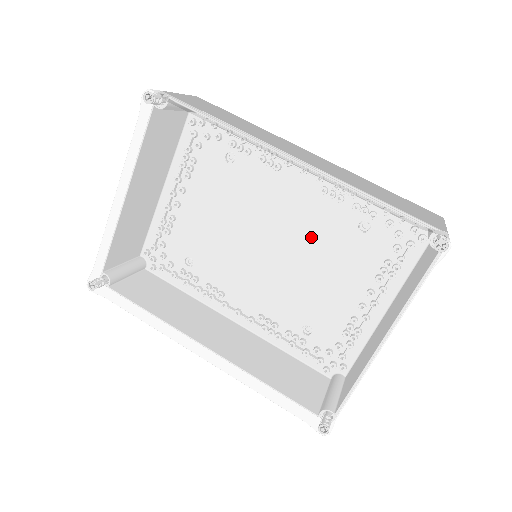
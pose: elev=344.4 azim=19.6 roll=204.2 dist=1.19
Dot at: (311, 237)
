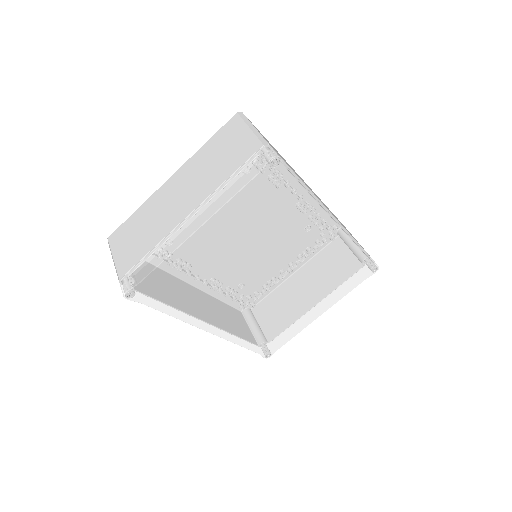
Dot at: (324, 265)
